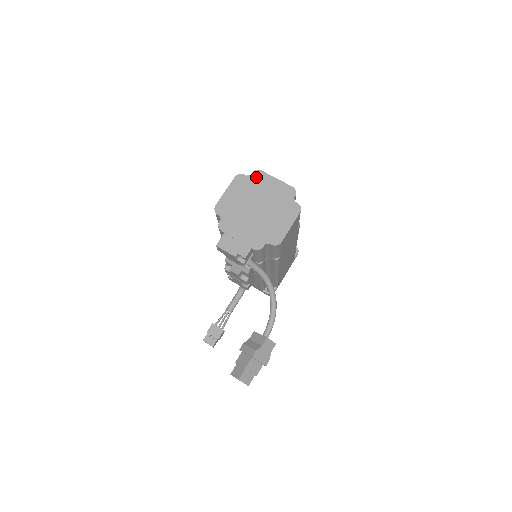
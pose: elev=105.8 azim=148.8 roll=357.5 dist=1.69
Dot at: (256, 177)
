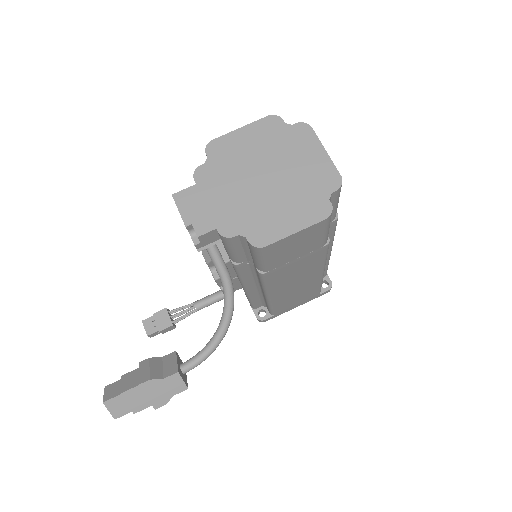
Dot at: (297, 132)
